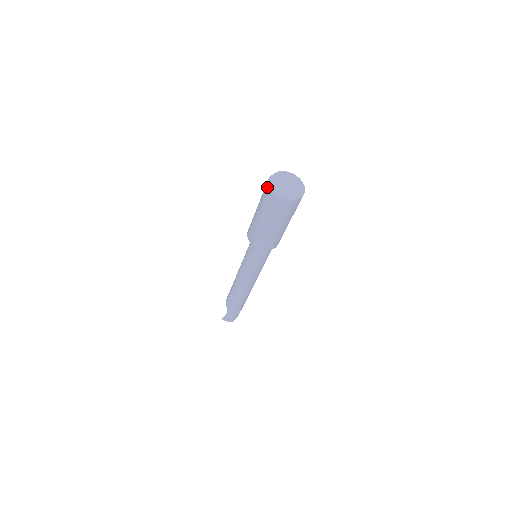
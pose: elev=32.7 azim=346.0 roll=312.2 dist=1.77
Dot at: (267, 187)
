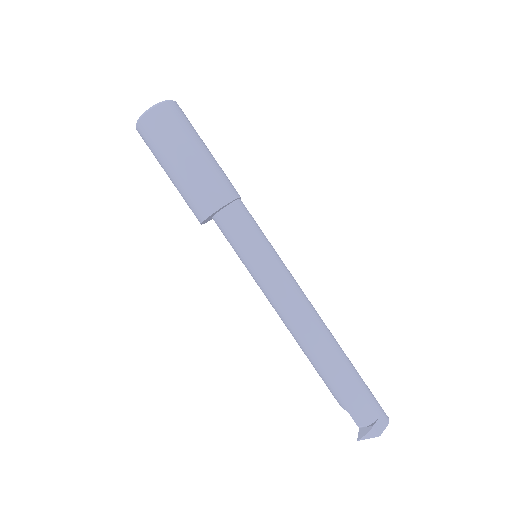
Dot at: occluded
